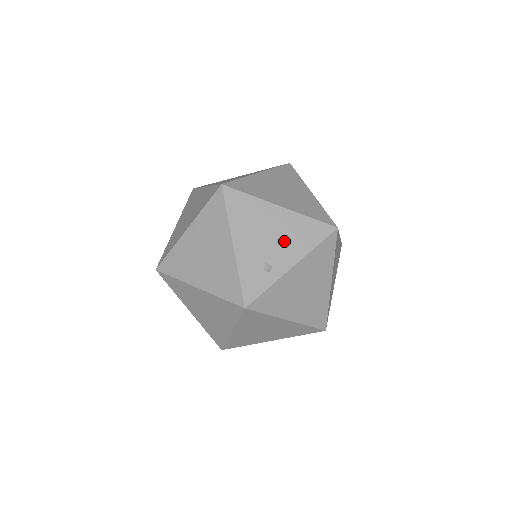
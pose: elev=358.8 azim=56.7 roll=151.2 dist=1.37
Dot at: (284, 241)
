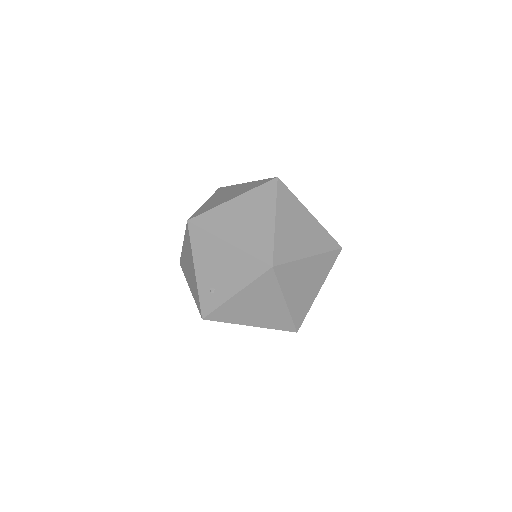
Dot at: occluded
